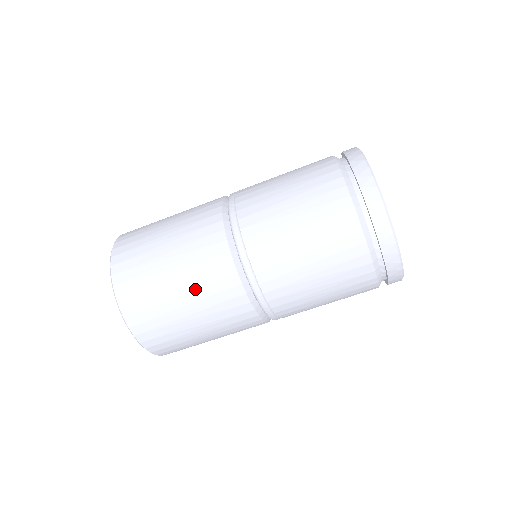
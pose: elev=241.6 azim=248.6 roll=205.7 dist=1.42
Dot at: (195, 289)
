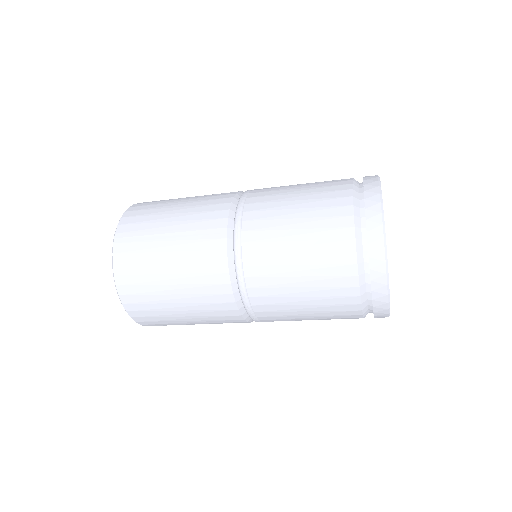
Dot at: (209, 323)
